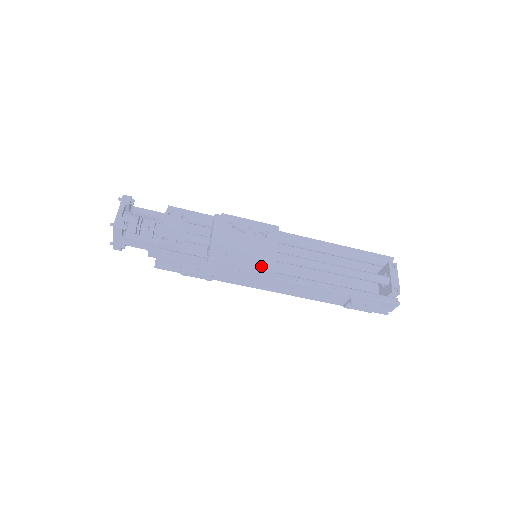
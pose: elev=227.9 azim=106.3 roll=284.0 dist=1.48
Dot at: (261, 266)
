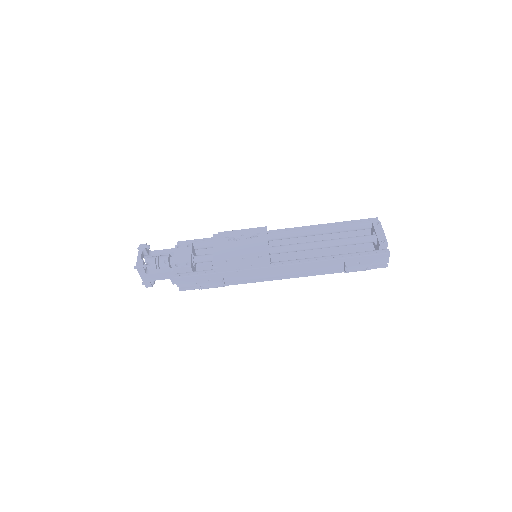
Dot at: (256, 260)
